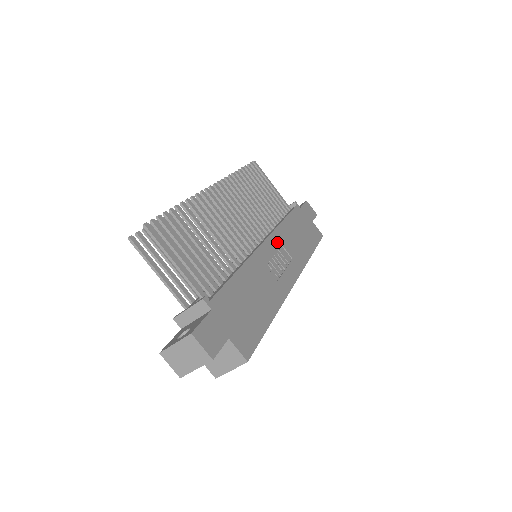
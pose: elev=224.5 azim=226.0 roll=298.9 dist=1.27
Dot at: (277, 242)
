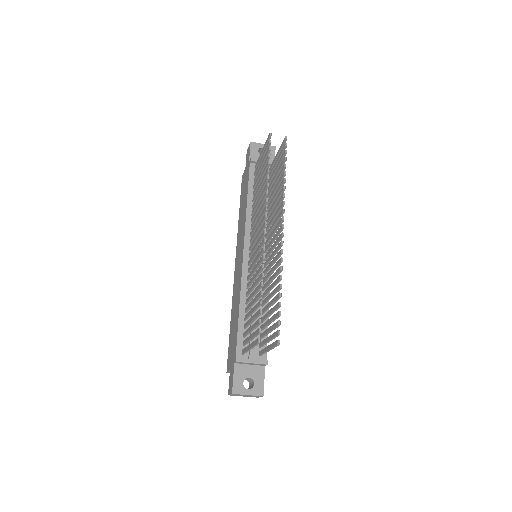
Dot at: occluded
